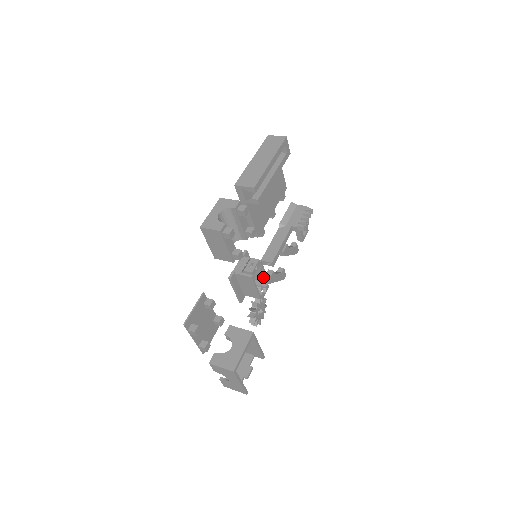
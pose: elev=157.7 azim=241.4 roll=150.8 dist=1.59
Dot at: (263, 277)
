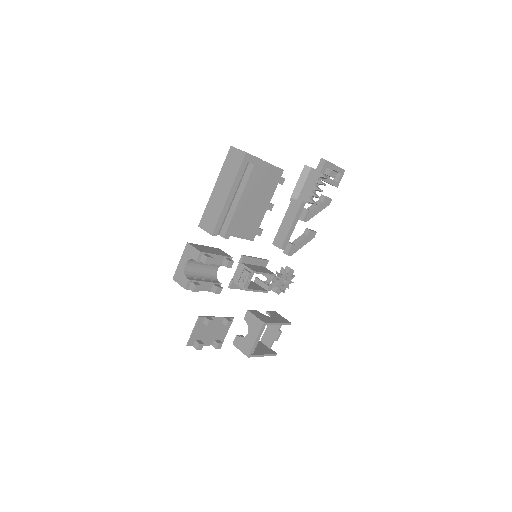
Dot at: (267, 274)
